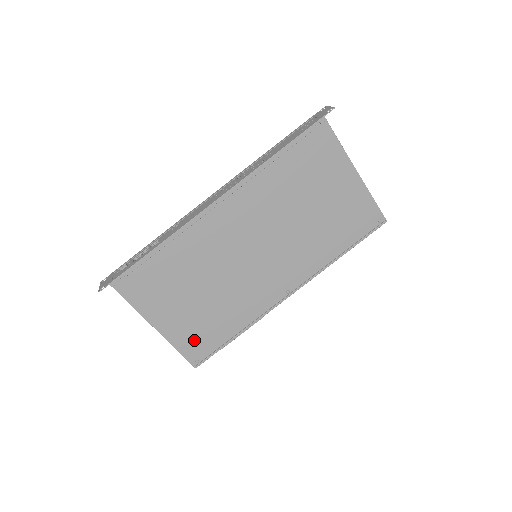
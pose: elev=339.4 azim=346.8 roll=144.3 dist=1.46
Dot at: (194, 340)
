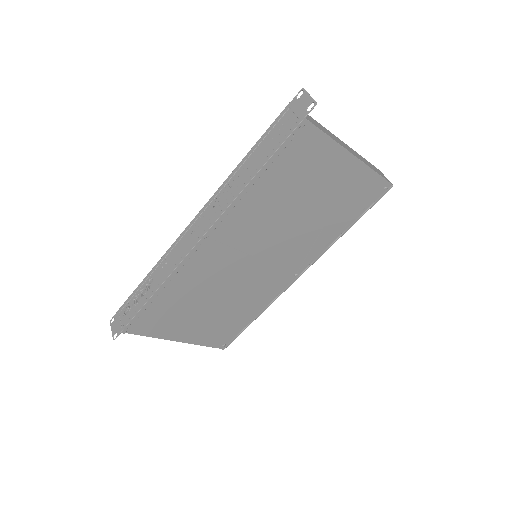
Dot at: (216, 335)
